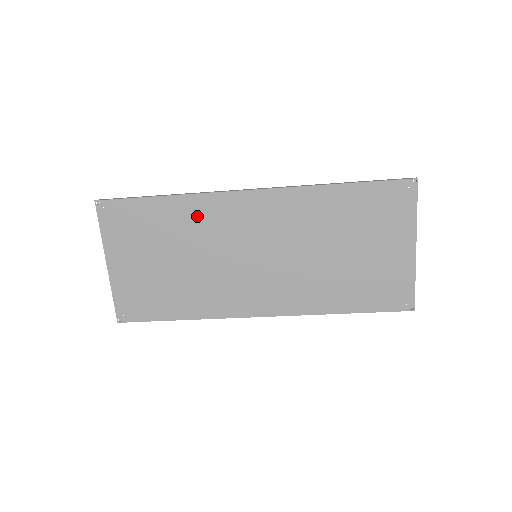
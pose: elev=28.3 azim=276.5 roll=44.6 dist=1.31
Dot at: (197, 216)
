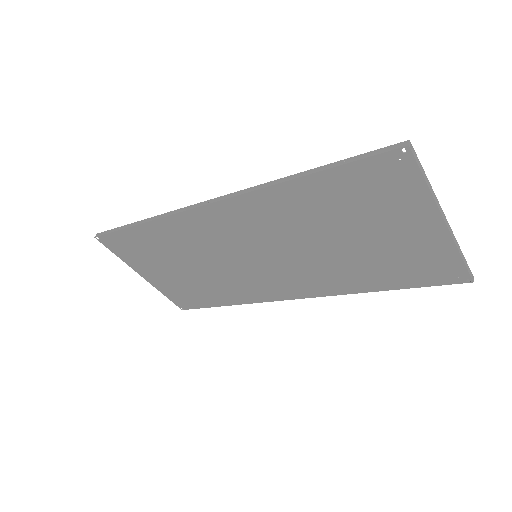
Dot at: (179, 234)
